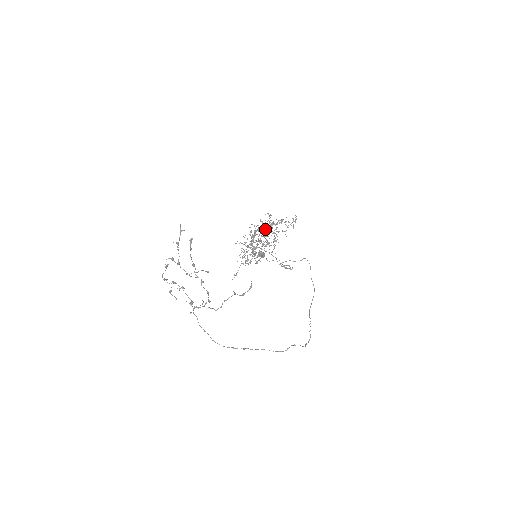
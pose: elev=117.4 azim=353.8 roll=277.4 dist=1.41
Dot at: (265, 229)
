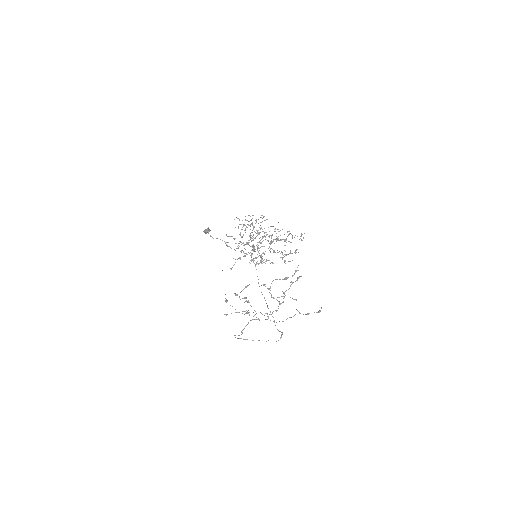
Dot at: occluded
